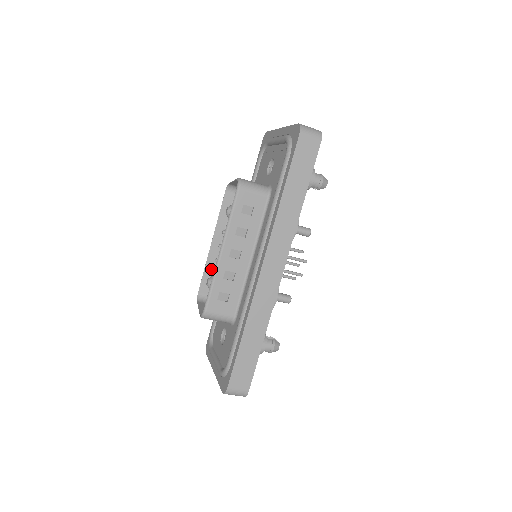
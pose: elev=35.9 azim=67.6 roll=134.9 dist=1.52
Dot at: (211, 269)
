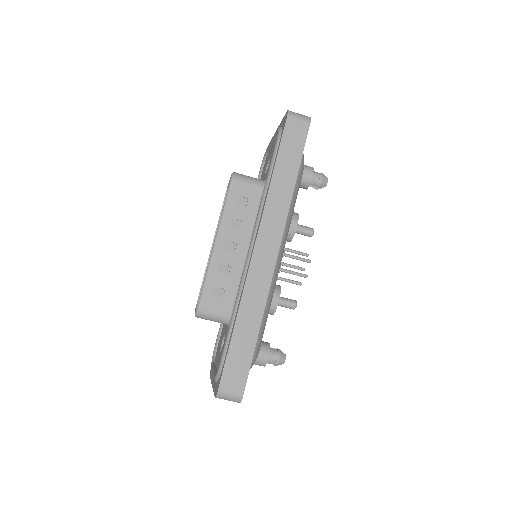
Dot at: occluded
